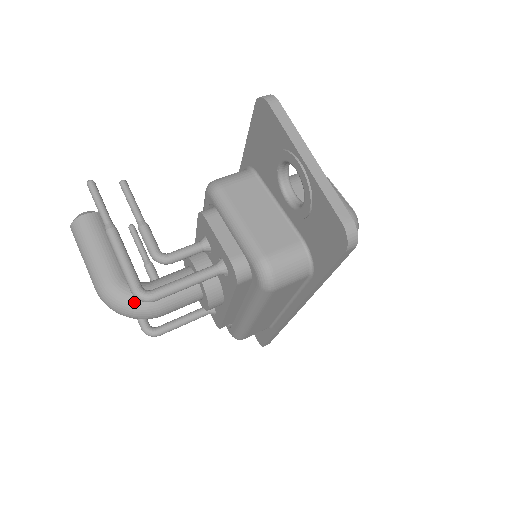
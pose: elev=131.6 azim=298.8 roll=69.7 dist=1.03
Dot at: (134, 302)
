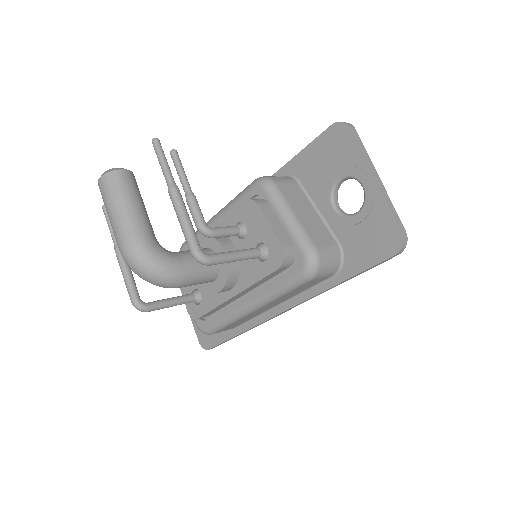
Dot at: (165, 266)
